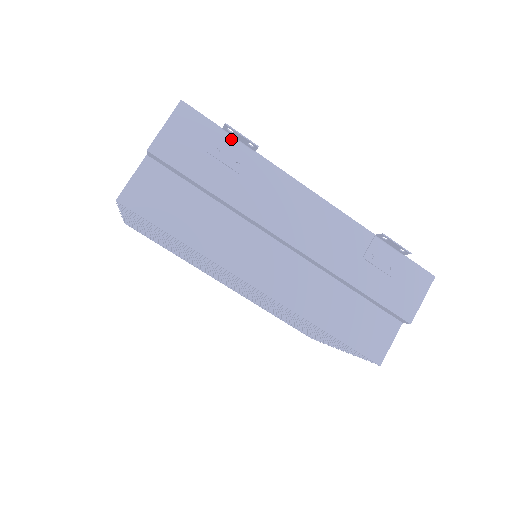
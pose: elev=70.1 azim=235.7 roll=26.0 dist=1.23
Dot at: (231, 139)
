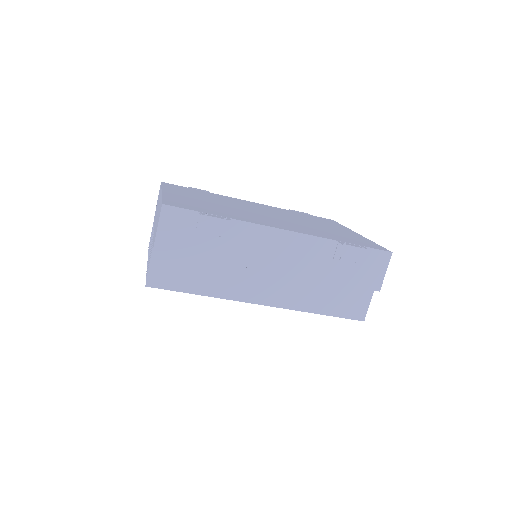
Dot at: (209, 217)
